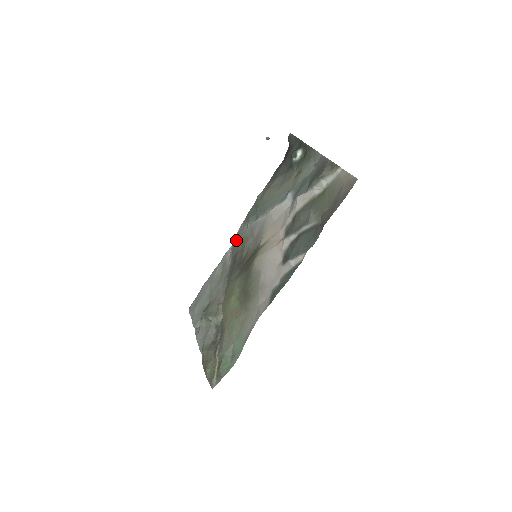
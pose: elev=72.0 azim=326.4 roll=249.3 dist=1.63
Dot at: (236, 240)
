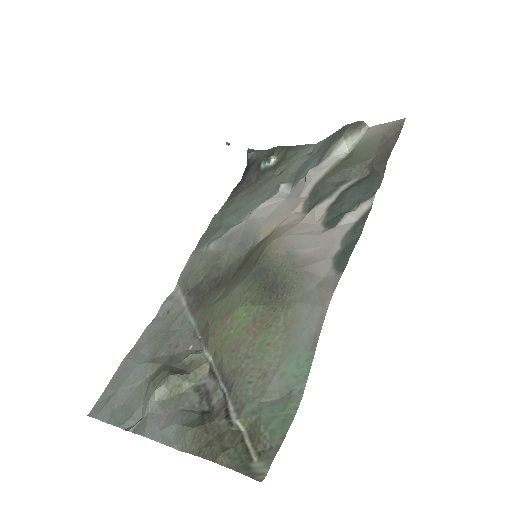
Dot at: (188, 272)
